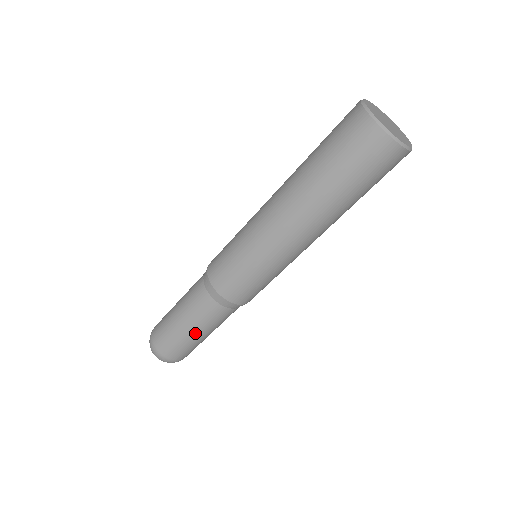
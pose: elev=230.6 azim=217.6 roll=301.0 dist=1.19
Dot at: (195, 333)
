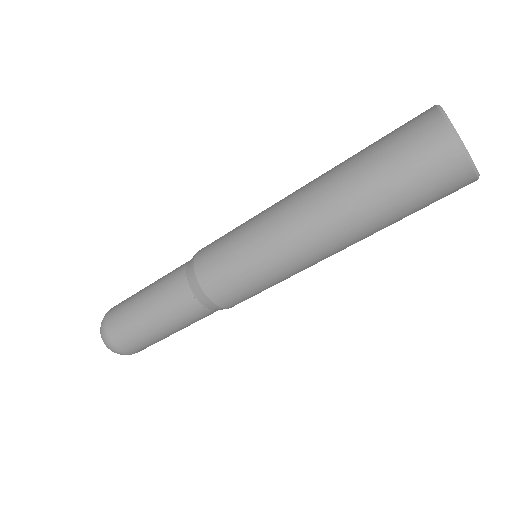
Dot at: (161, 329)
